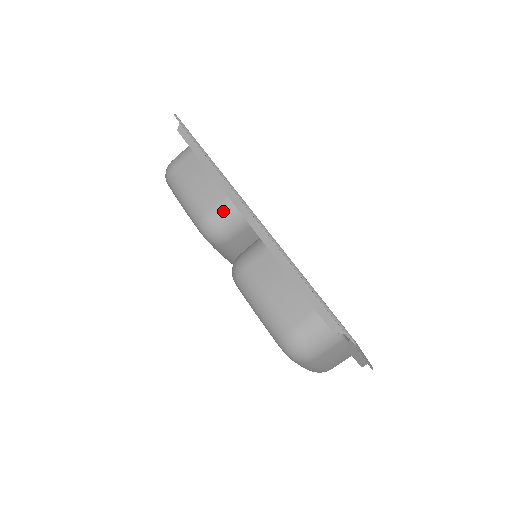
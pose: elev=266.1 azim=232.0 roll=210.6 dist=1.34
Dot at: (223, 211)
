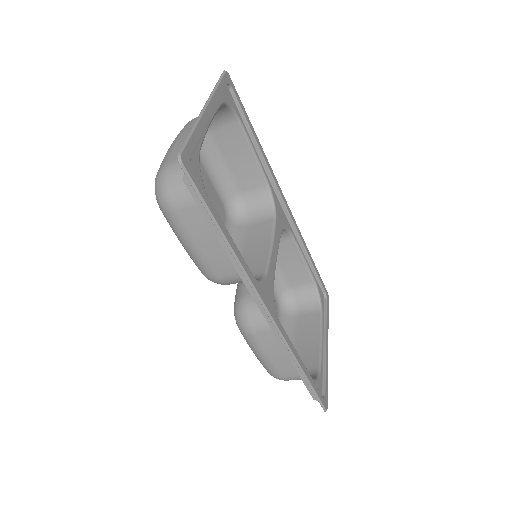
Dot at: (236, 280)
